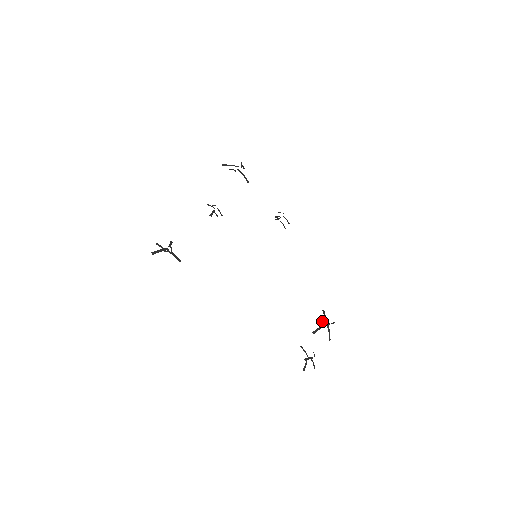
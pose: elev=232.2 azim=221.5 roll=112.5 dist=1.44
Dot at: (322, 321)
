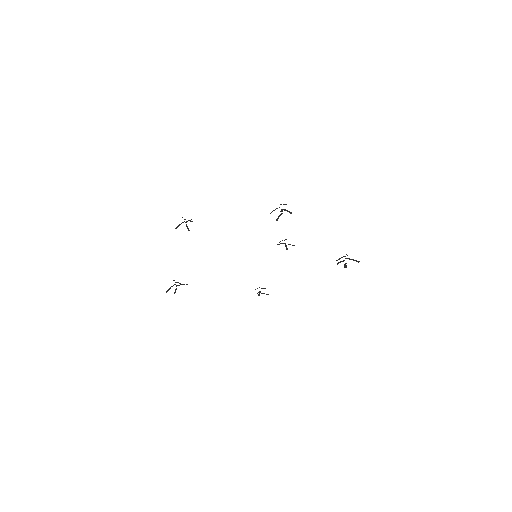
Dot at: (273, 210)
